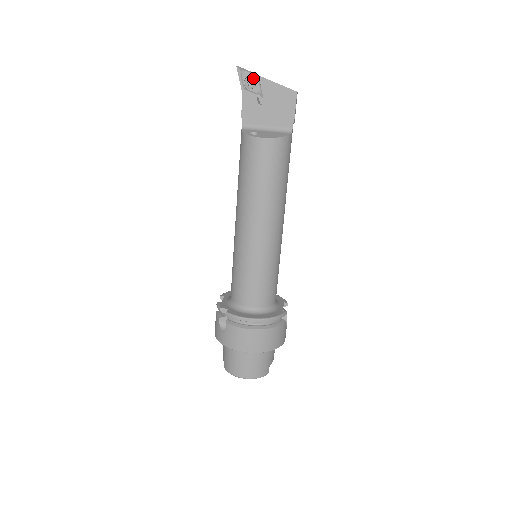
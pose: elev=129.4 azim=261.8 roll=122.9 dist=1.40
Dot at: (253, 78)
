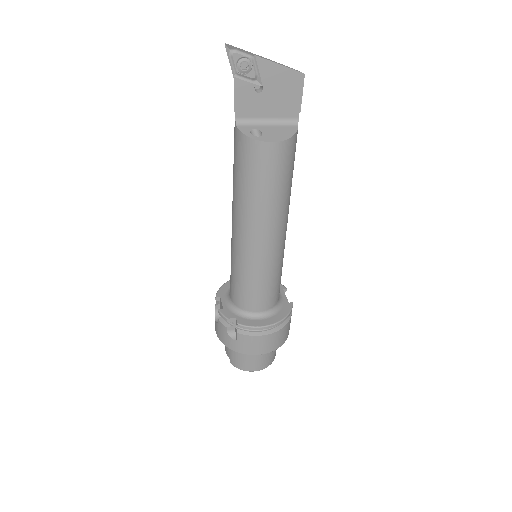
Dot at: (248, 59)
